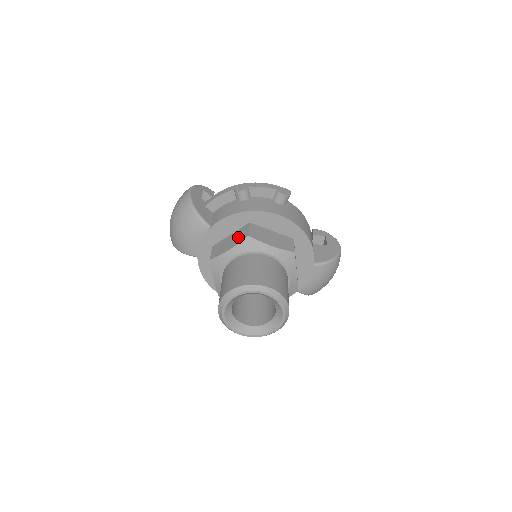
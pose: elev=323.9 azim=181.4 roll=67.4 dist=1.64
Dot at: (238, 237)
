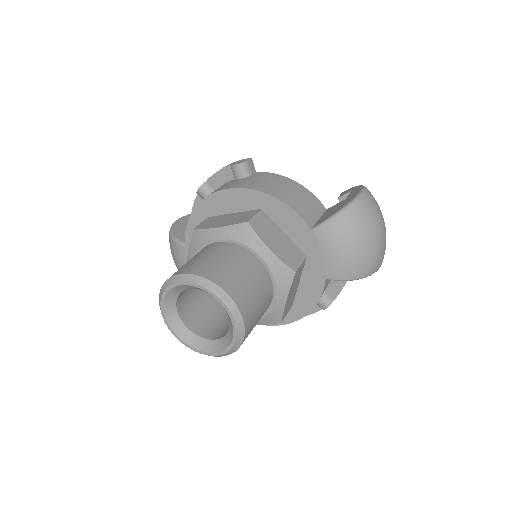
Dot at: occluded
